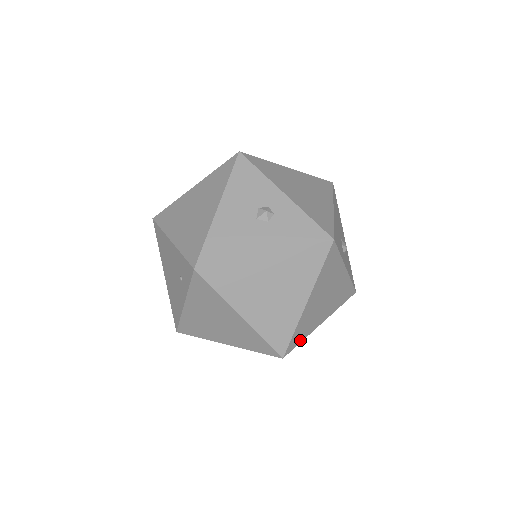
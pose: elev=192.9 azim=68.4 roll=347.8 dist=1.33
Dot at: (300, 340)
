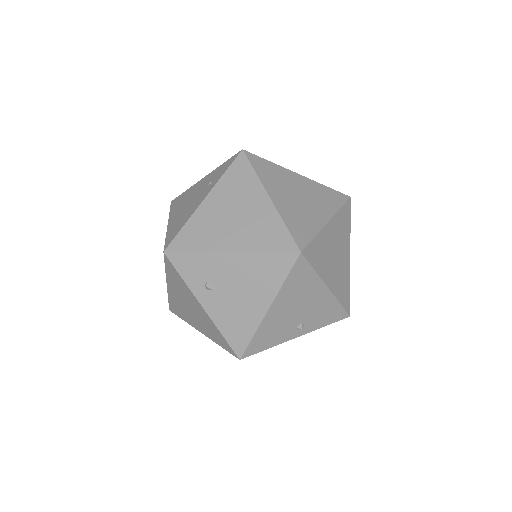
Dot at: (314, 264)
